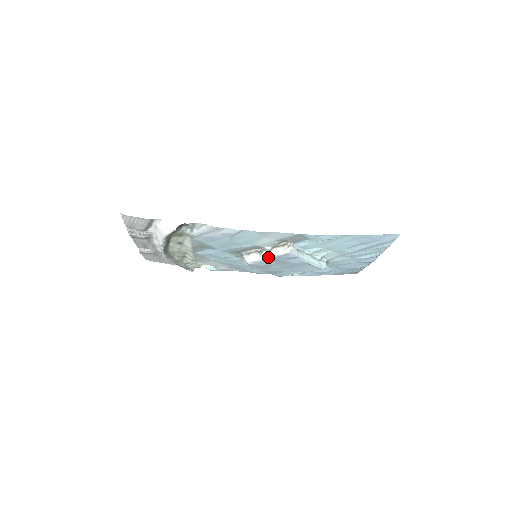
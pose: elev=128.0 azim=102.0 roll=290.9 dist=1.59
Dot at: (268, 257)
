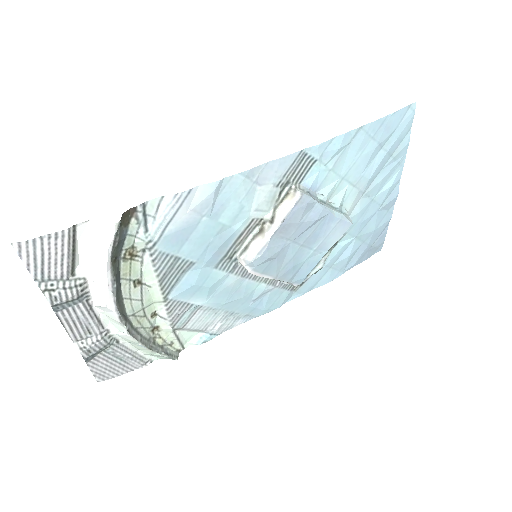
Dot at: (276, 227)
